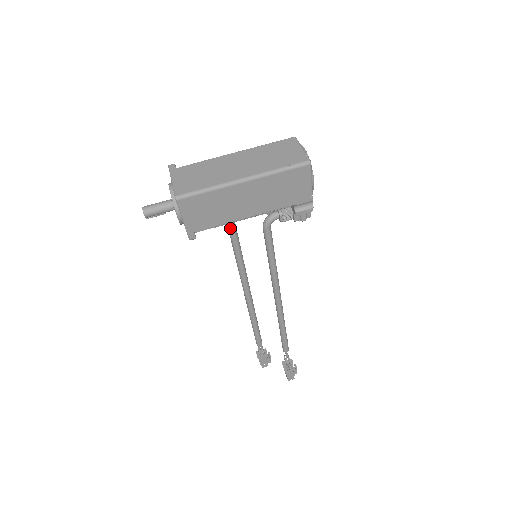
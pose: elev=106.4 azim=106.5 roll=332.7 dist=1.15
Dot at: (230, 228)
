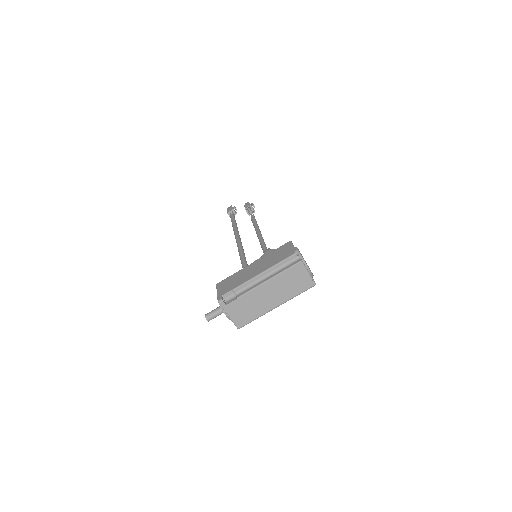
Dot at: occluded
